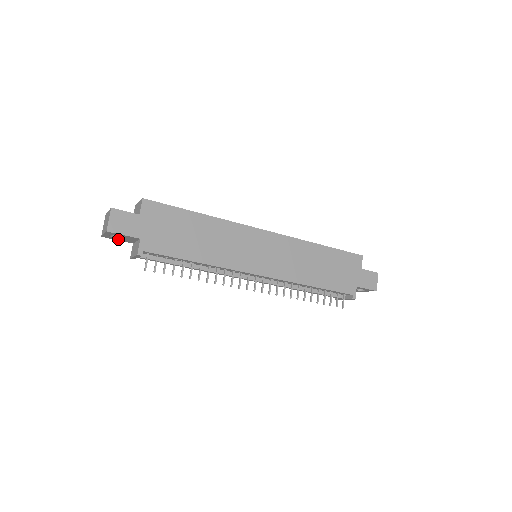
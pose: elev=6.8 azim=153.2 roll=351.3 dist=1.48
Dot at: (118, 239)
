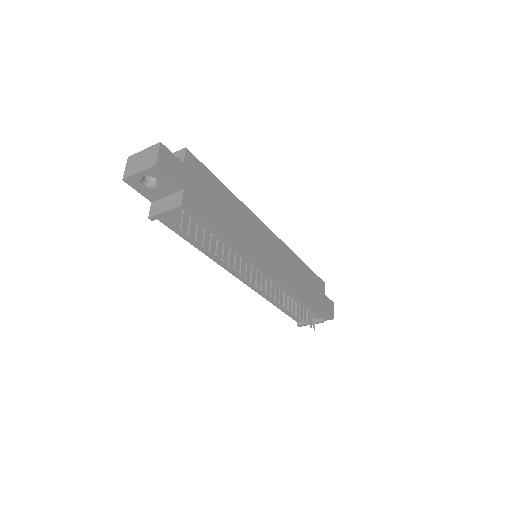
Dot at: (142, 189)
